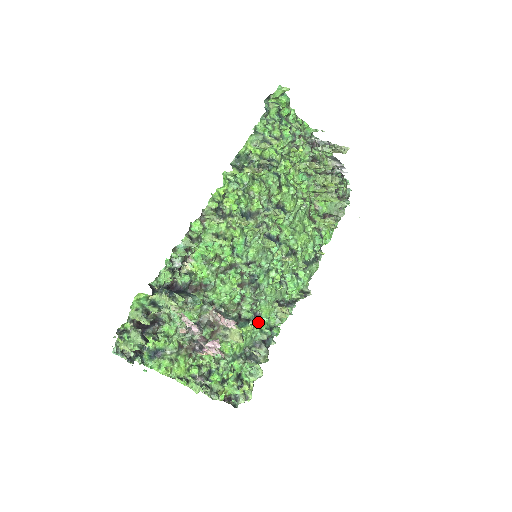
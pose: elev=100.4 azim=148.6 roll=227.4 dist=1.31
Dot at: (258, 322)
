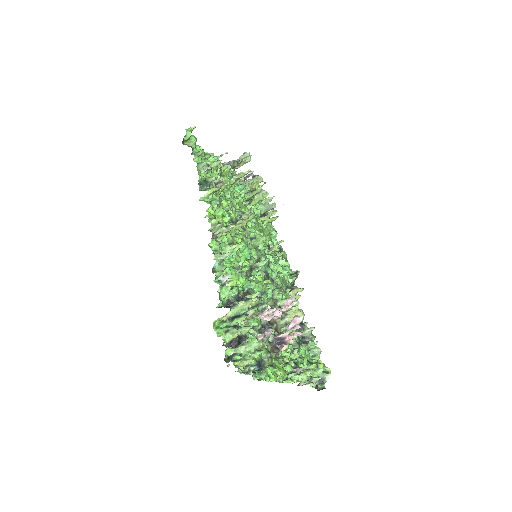
Dot at: occluded
